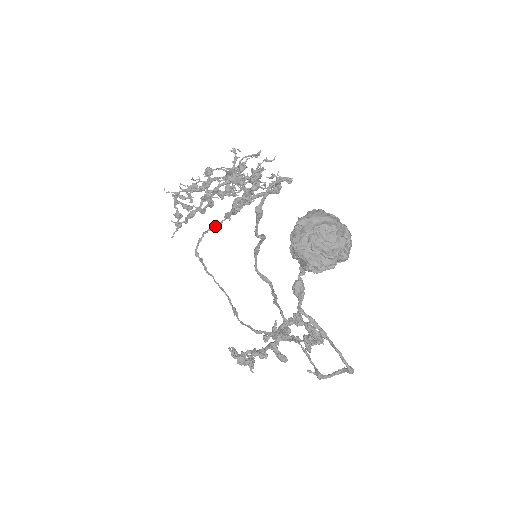
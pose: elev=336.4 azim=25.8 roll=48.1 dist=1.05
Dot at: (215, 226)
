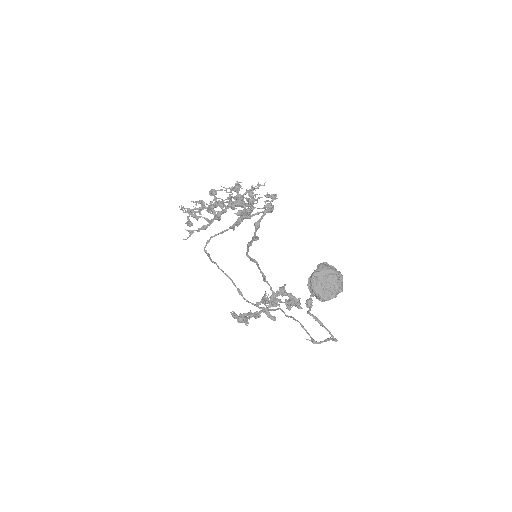
Dot at: (222, 233)
